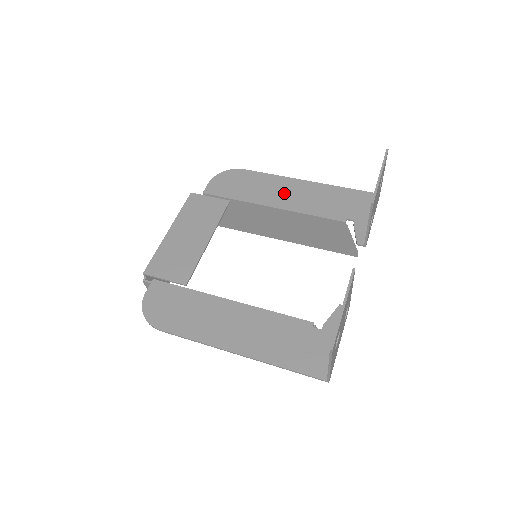
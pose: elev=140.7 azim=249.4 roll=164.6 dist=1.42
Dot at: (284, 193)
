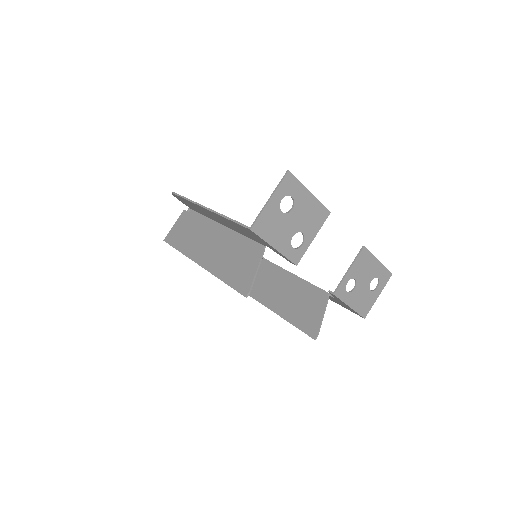
Dot at: occluded
